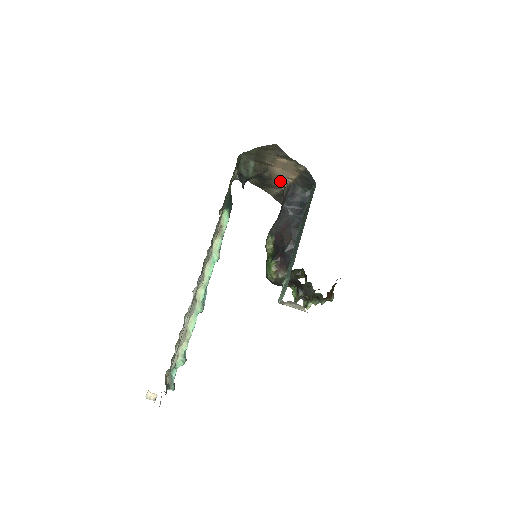
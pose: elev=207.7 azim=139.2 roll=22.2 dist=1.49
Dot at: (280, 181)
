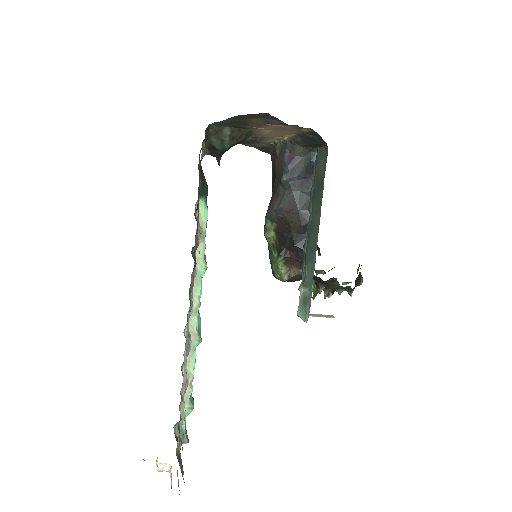
Dot at: (269, 139)
